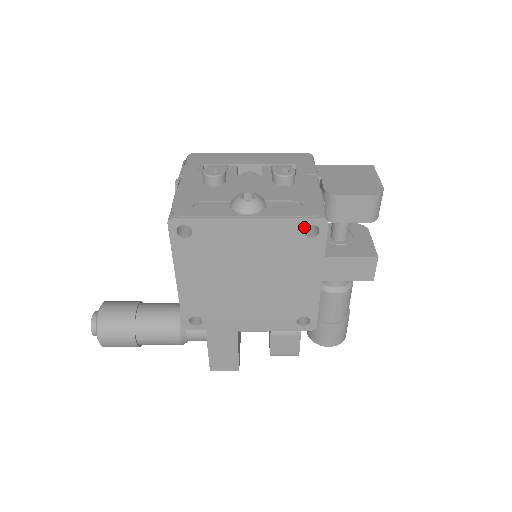
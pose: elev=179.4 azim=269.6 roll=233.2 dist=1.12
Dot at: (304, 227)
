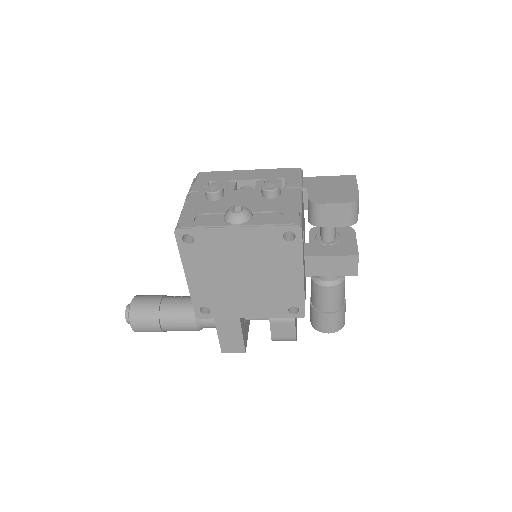
Dot at: (283, 233)
